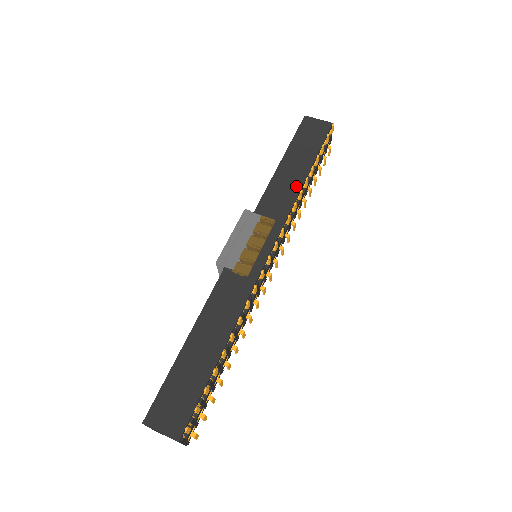
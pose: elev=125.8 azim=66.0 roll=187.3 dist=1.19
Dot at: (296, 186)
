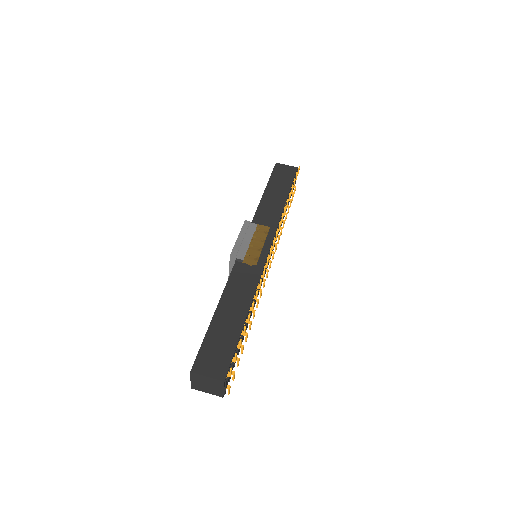
Dot at: (280, 207)
